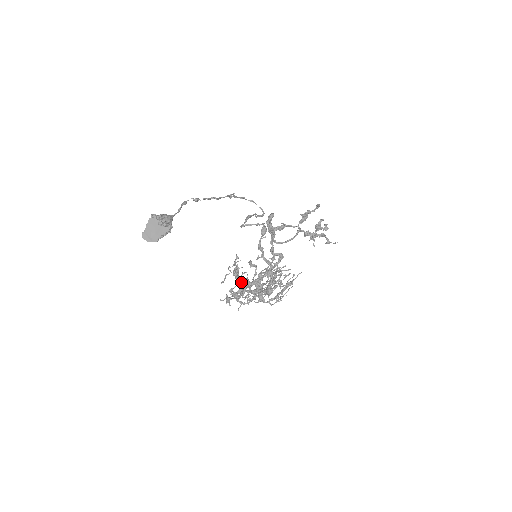
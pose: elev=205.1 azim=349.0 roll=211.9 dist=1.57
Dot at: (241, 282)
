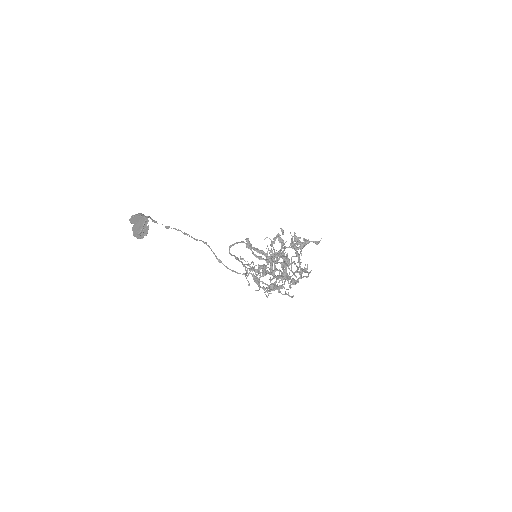
Dot at: (258, 269)
